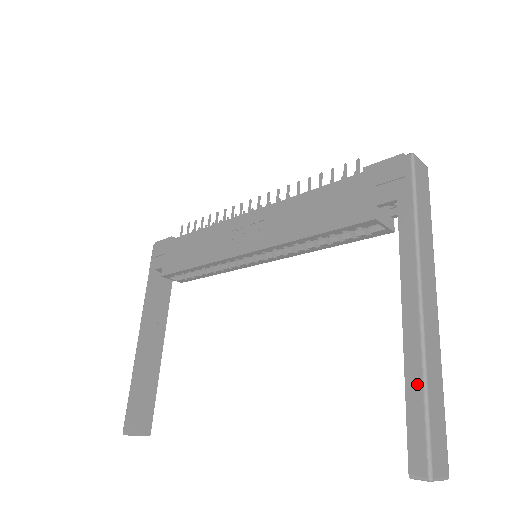
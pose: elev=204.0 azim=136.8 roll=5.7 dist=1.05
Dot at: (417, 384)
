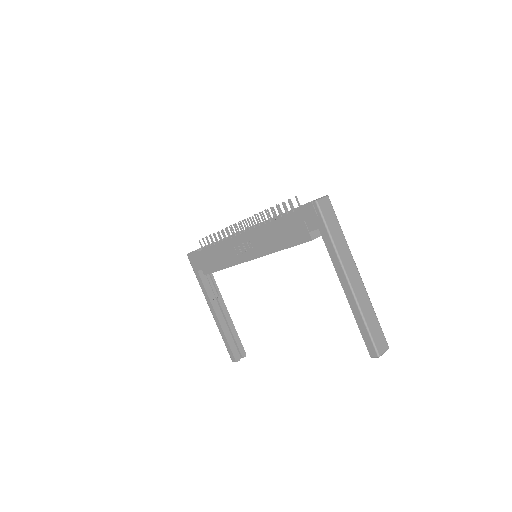
Dot at: (361, 321)
